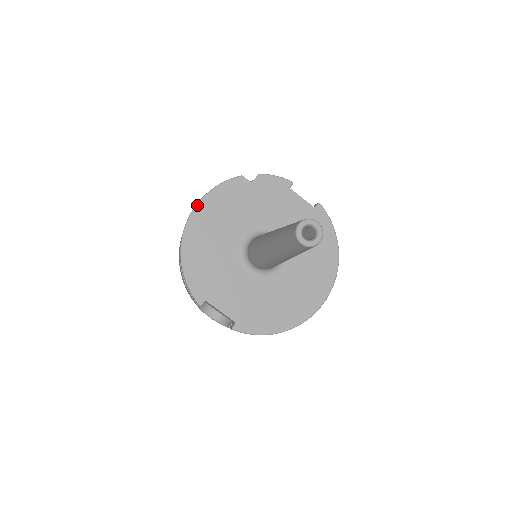
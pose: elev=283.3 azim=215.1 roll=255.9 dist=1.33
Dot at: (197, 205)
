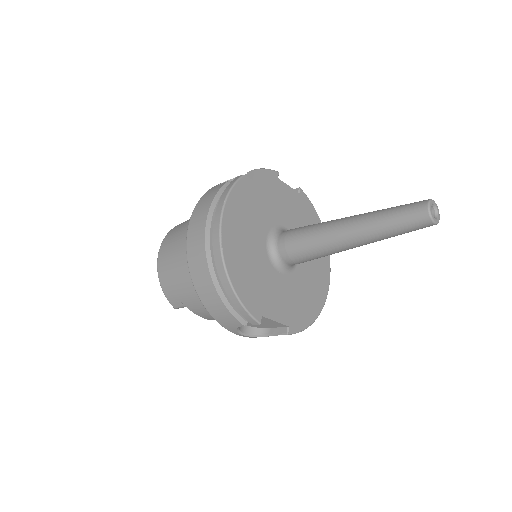
Dot at: (222, 217)
